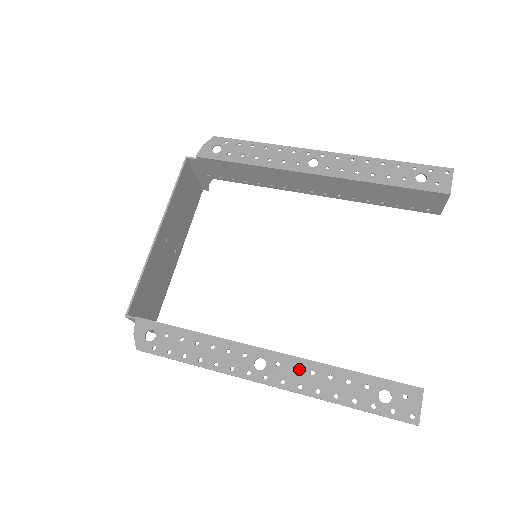
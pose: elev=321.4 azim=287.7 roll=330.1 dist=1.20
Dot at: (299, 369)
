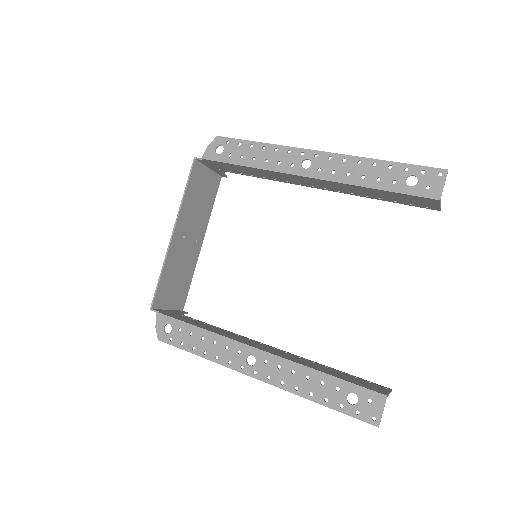
Dot at: (282, 368)
